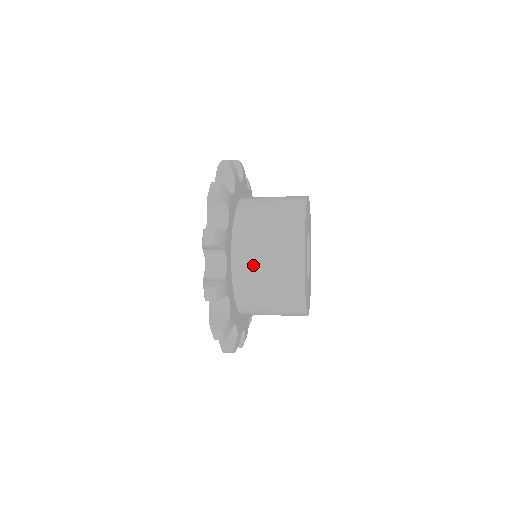
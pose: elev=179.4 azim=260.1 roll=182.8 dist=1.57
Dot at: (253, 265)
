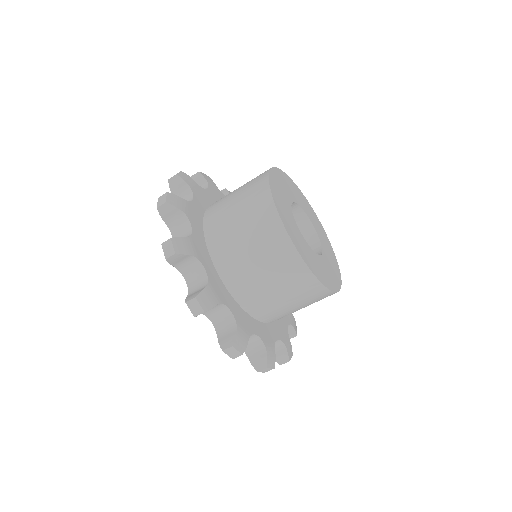
Dot at: (223, 204)
